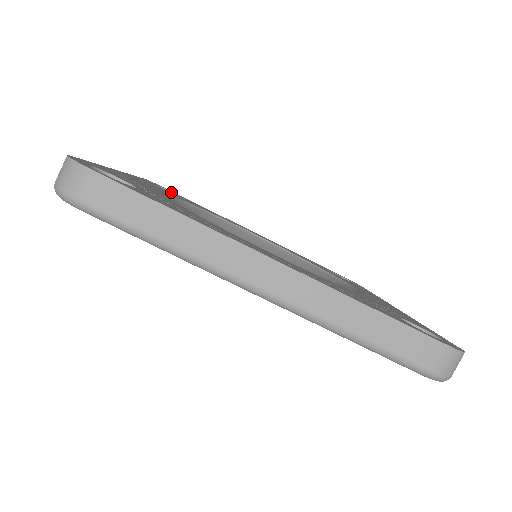
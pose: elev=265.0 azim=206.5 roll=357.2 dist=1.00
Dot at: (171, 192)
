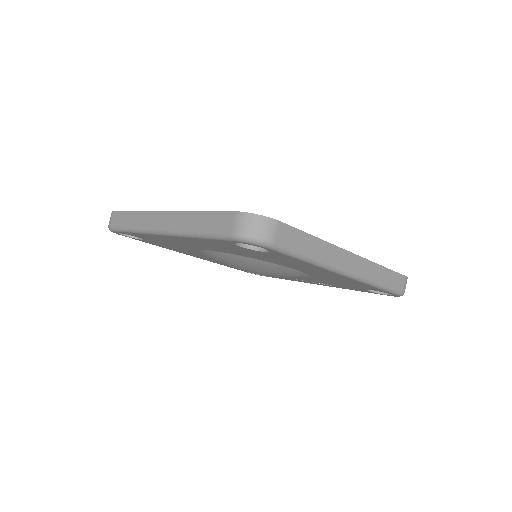
Dot at: occluded
